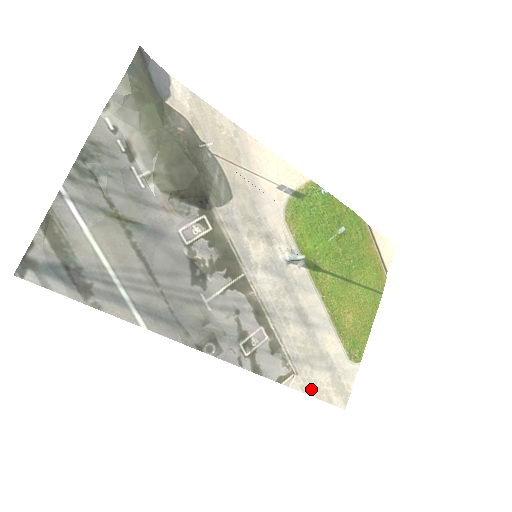
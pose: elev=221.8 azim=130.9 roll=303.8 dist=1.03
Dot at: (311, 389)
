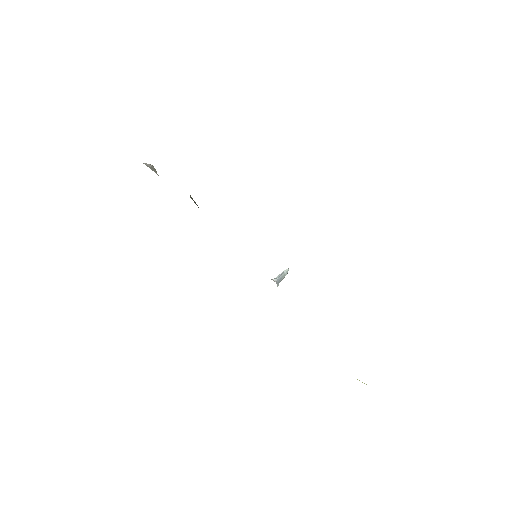
Dot at: occluded
